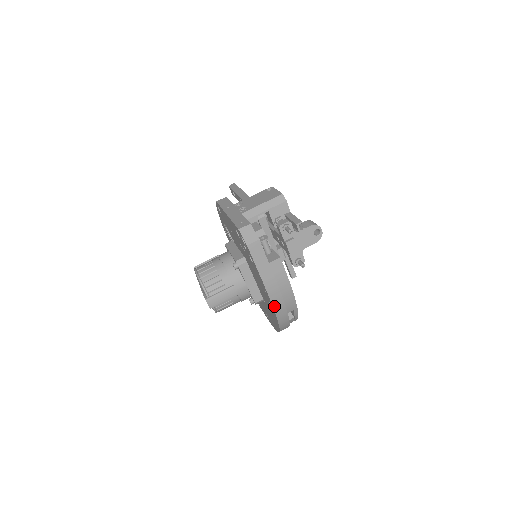
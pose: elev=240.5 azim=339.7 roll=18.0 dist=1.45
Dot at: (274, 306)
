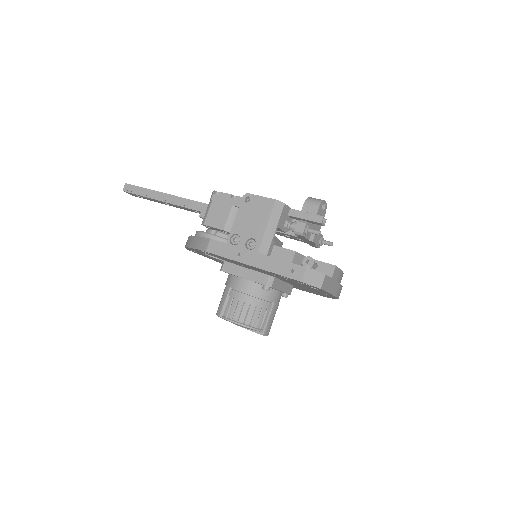
Dot at: occluded
